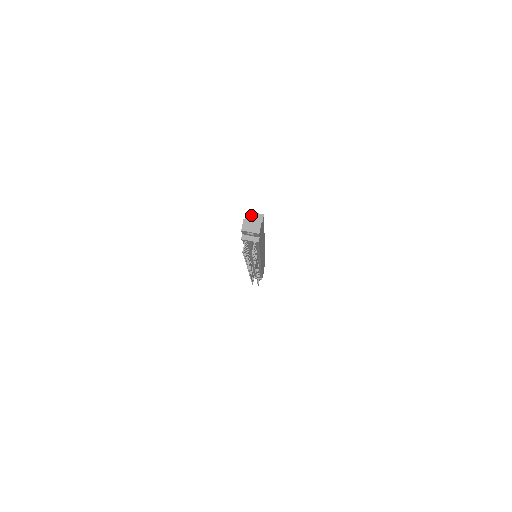
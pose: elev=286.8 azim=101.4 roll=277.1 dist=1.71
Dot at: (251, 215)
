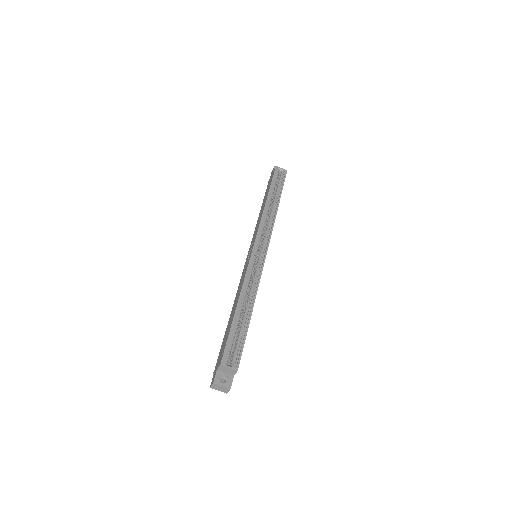
Dot at: (224, 368)
